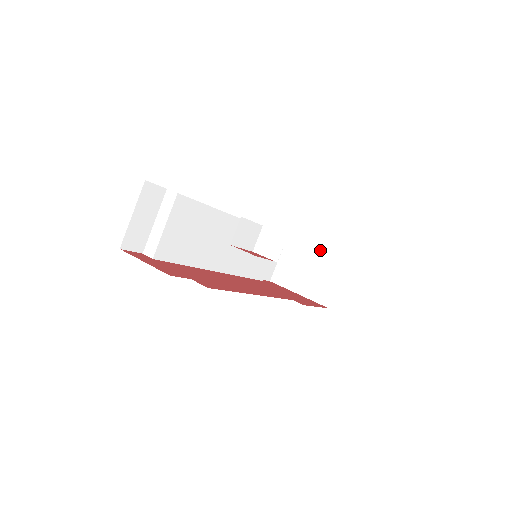
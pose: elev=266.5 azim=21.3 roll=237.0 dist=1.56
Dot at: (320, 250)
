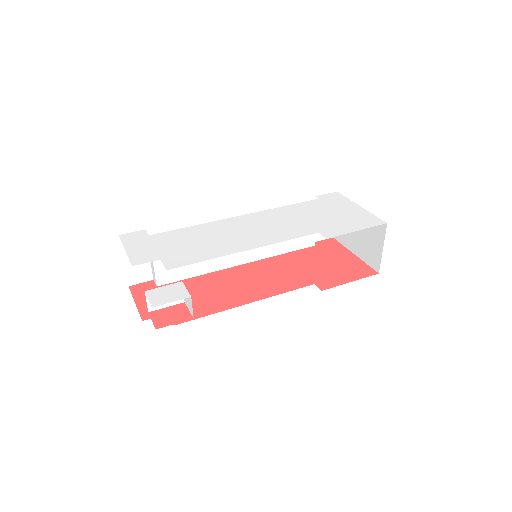
Dot at: (363, 208)
